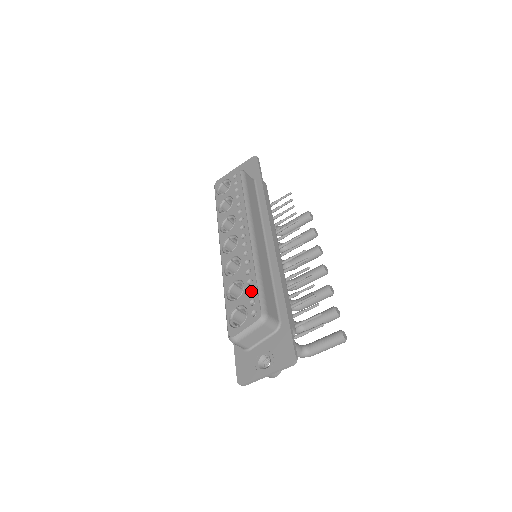
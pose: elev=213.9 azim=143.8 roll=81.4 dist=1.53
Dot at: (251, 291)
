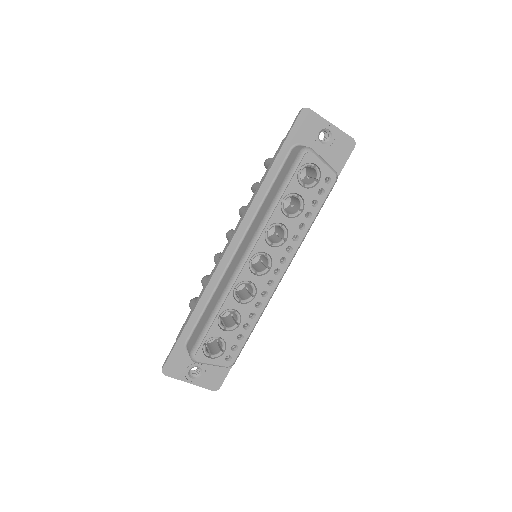
Dot at: occluded
